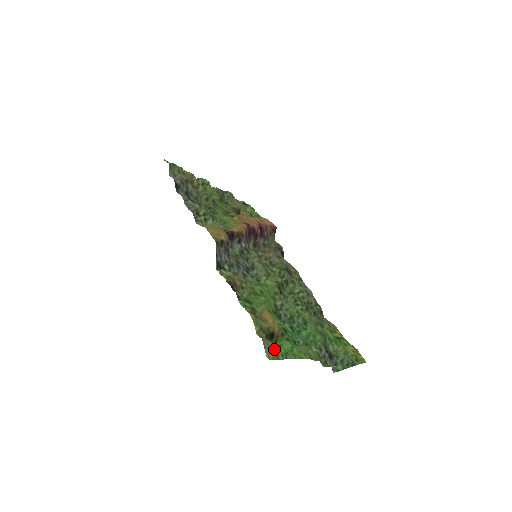
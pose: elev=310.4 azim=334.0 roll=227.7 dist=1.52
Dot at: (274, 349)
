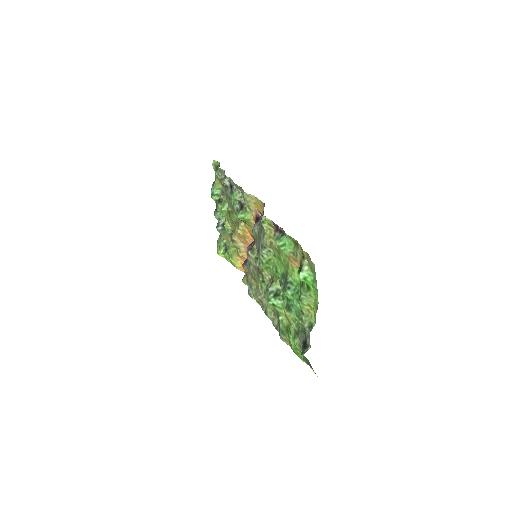
Dot at: (311, 268)
